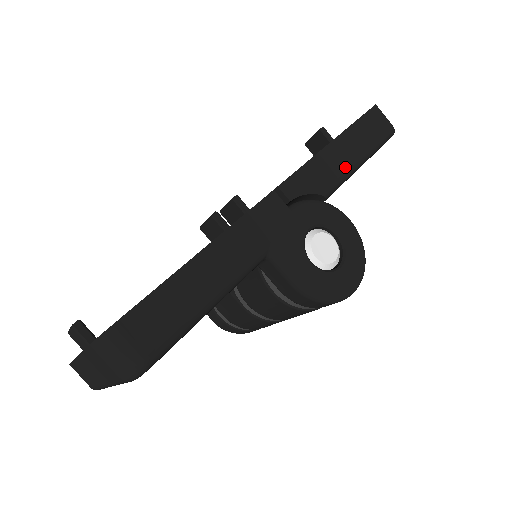
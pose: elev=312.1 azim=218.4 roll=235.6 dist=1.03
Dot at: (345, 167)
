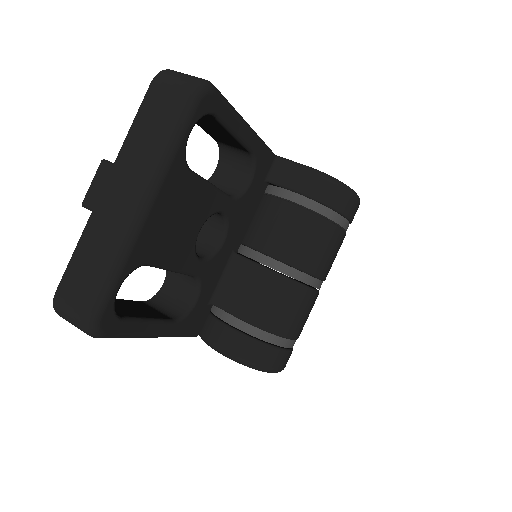
Dot at: occluded
